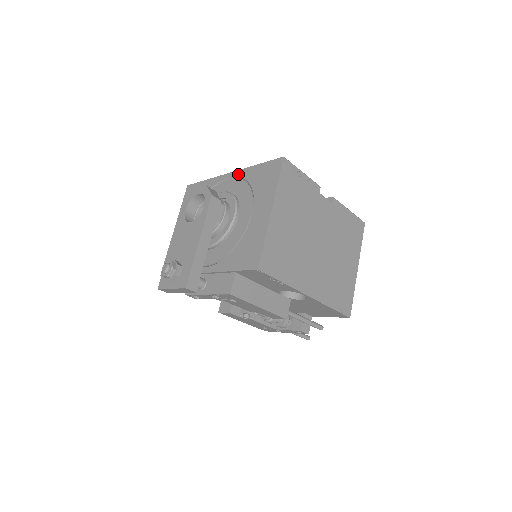
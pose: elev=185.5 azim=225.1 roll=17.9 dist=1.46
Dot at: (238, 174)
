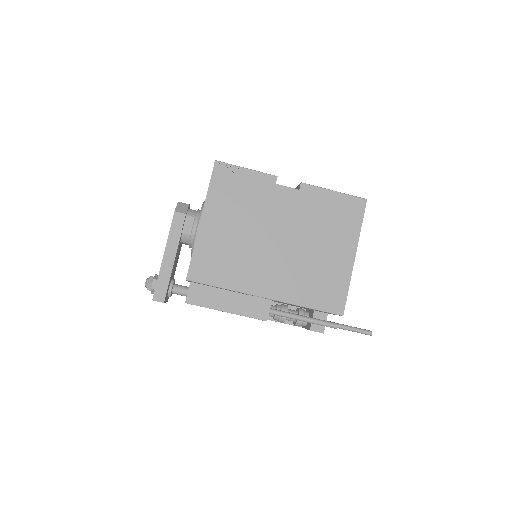
Dot at: occluded
